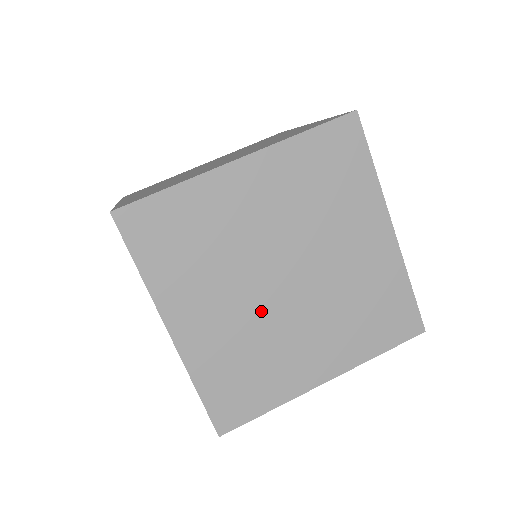
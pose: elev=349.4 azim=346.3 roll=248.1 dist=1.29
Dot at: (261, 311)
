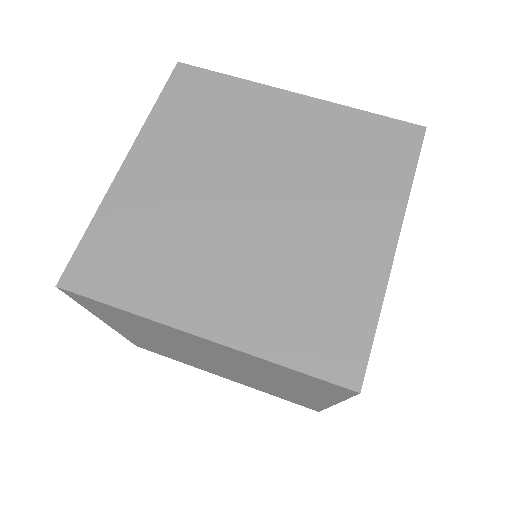
Dot at: occluded
